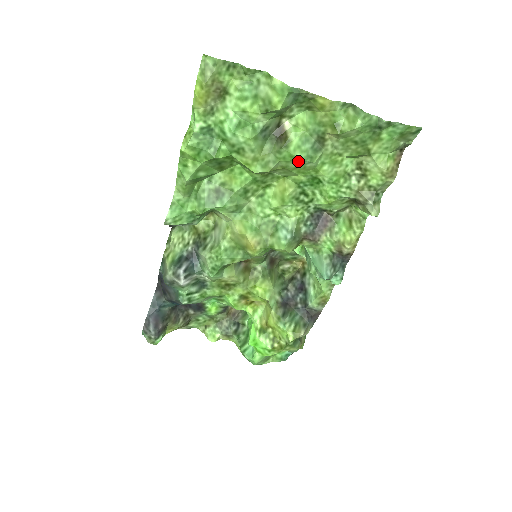
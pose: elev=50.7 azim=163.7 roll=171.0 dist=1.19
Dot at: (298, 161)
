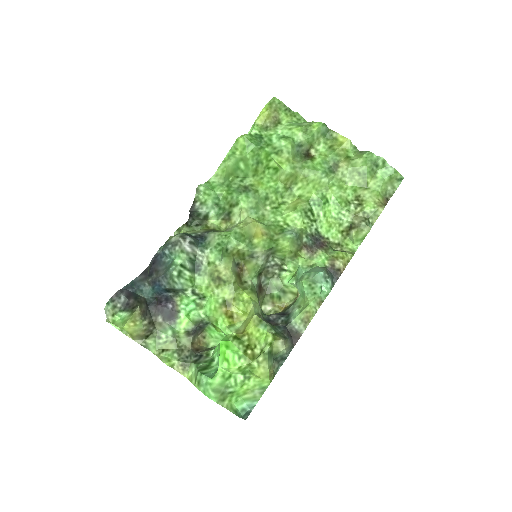
Dot at: (317, 172)
